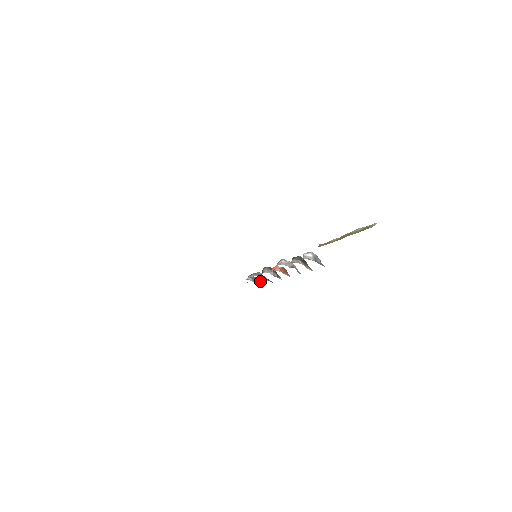
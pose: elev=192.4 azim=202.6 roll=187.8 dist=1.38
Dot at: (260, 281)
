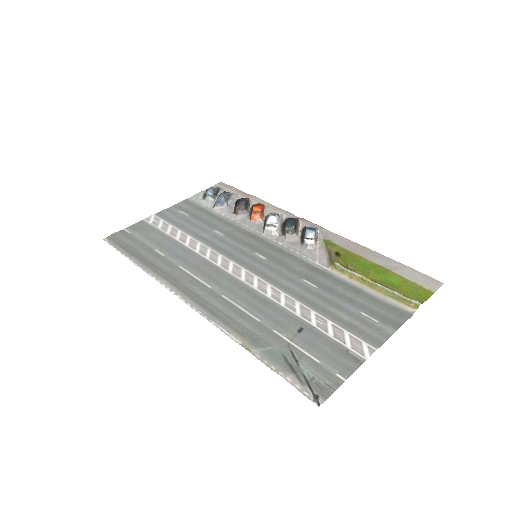
Dot at: (218, 189)
